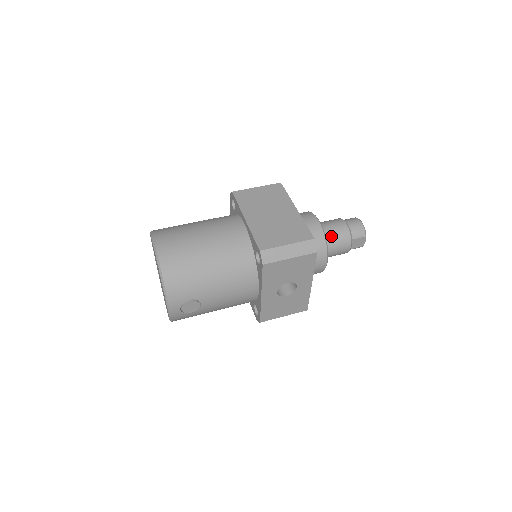
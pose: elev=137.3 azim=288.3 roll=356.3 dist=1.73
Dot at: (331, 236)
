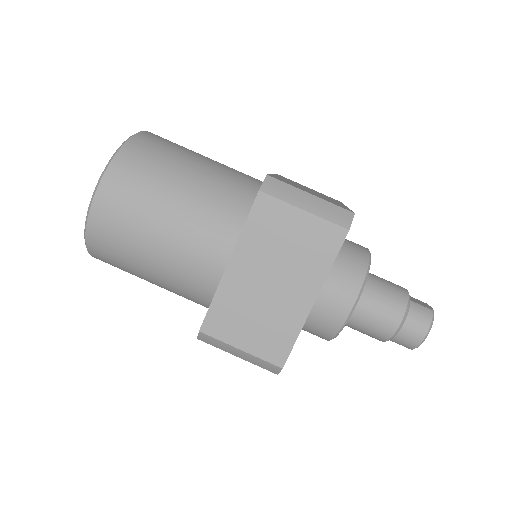
Dot at: (360, 324)
